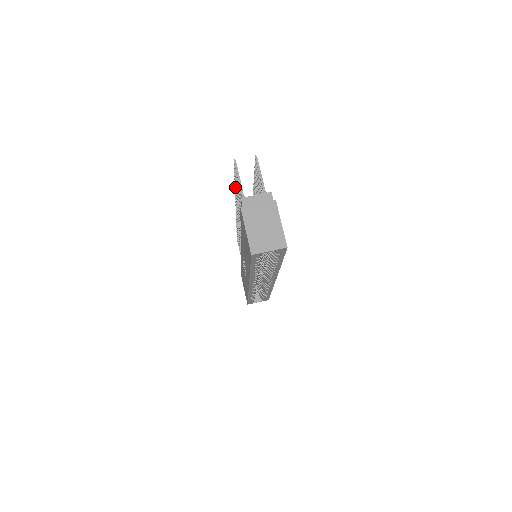
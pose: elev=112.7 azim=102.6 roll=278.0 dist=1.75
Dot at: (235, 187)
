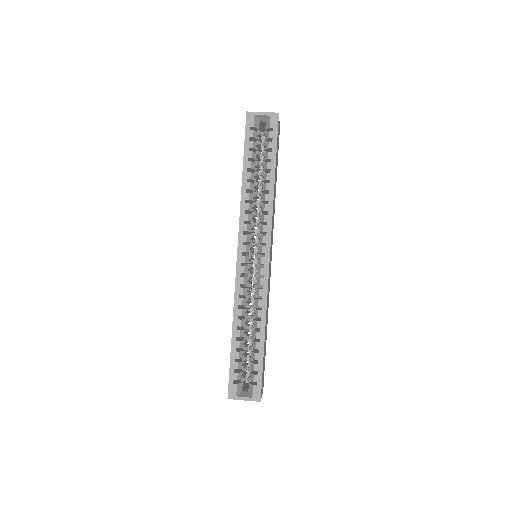
Dot at: occluded
